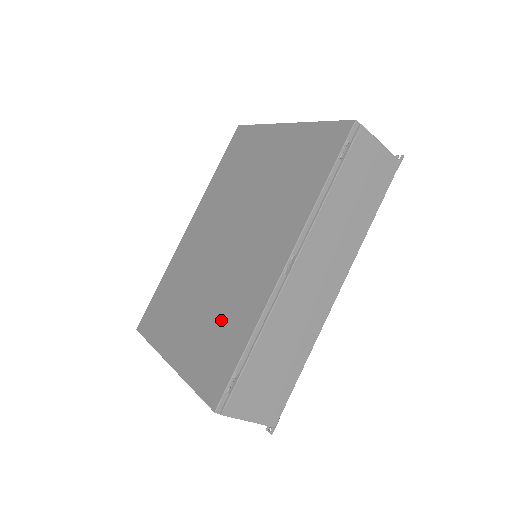
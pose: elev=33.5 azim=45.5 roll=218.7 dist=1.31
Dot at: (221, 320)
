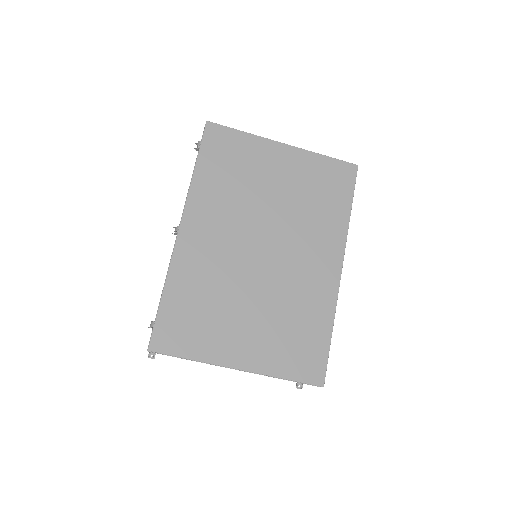
Dot at: (293, 319)
